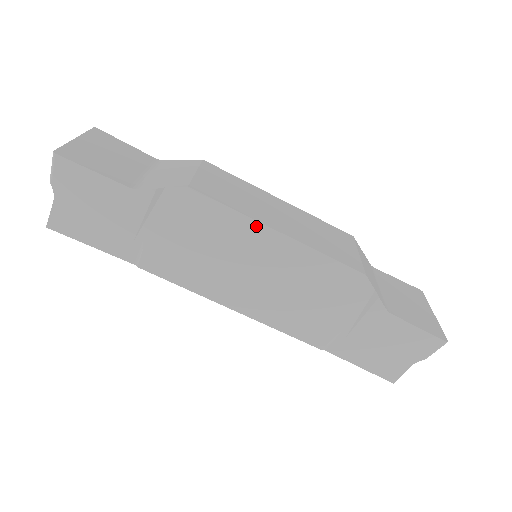
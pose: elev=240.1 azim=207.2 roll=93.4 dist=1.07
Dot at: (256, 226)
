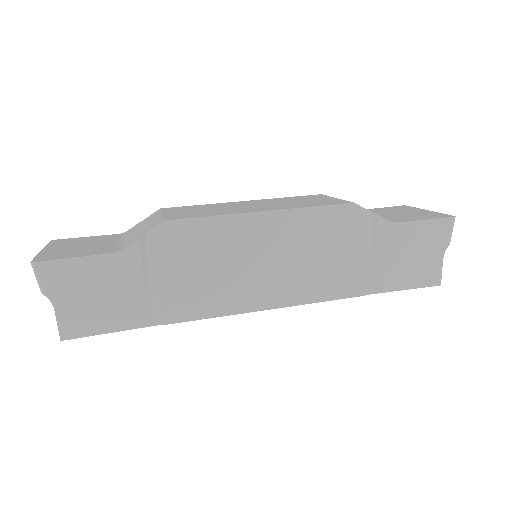
Dot at: (241, 219)
